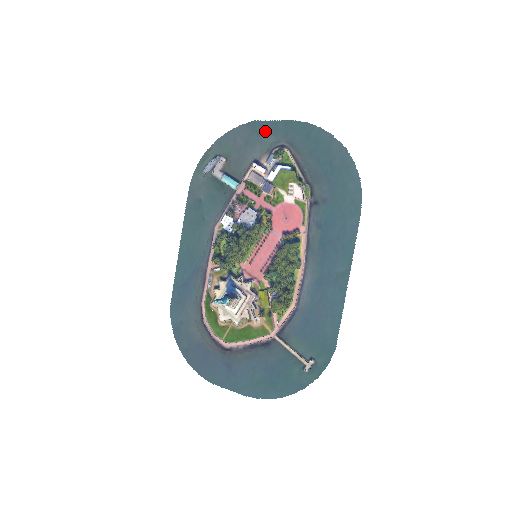
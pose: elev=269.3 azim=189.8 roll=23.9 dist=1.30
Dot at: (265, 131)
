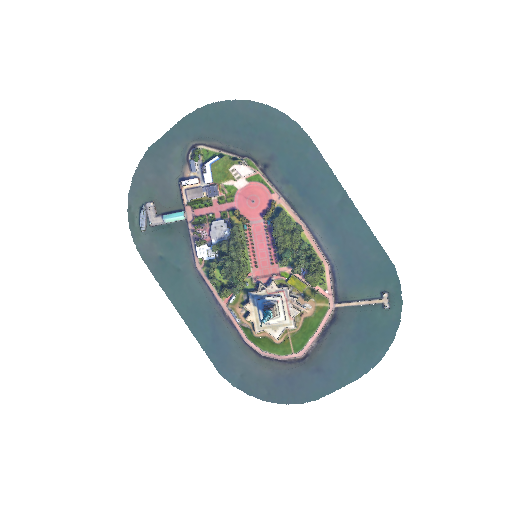
Dot at: (166, 148)
